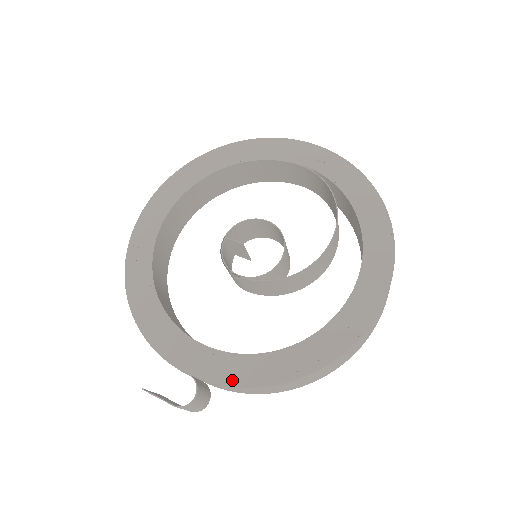
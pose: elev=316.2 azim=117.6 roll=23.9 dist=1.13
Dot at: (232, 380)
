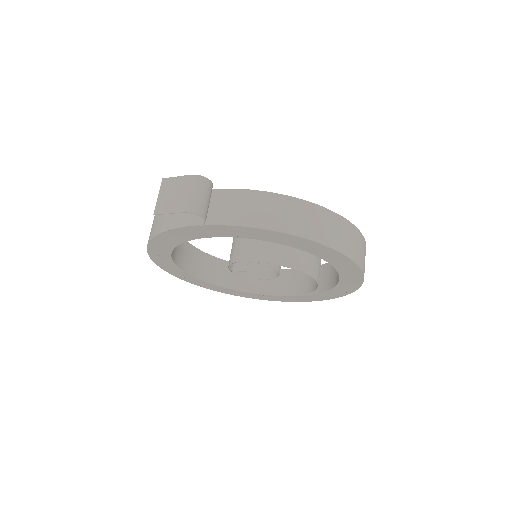
Dot at: (243, 191)
